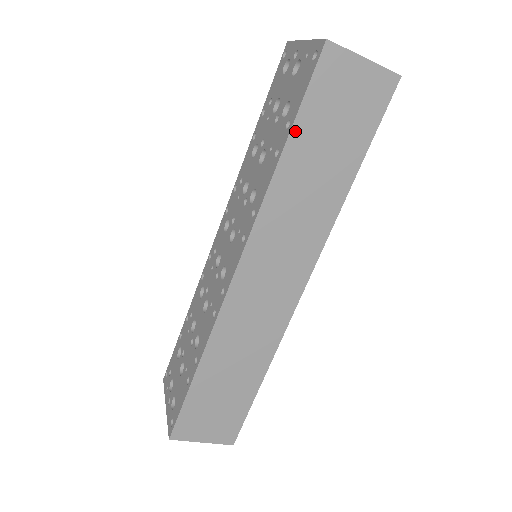
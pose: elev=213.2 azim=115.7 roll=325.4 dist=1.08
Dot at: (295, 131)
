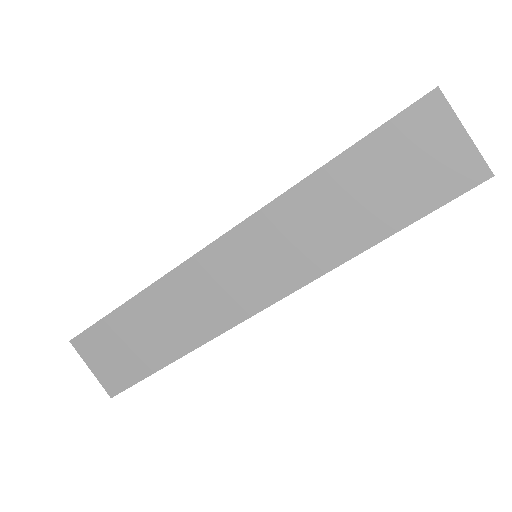
Dot at: (352, 152)
